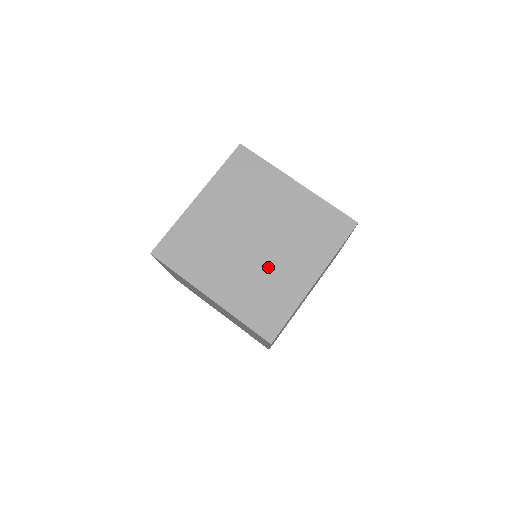
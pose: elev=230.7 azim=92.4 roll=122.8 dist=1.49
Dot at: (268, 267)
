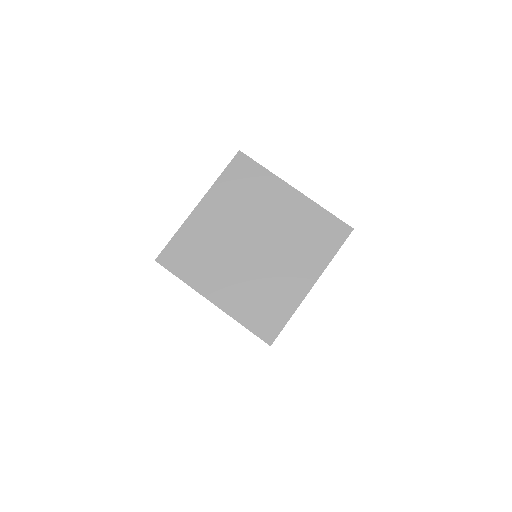
Dot at: (267, 273)
